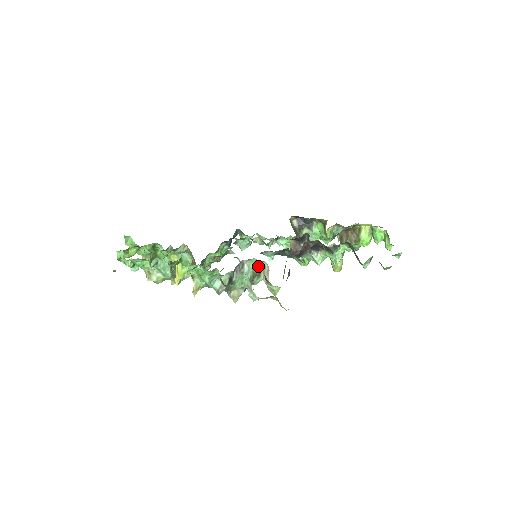
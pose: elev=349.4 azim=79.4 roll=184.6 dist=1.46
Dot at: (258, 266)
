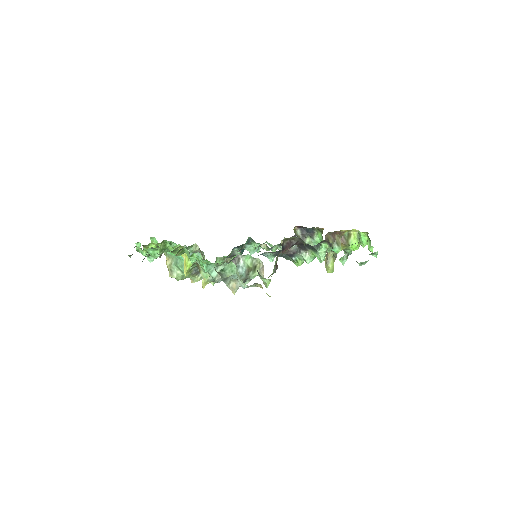
Dot at: (253, 262)
